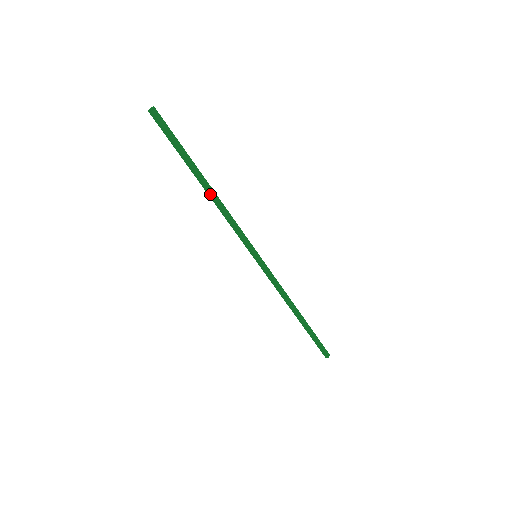
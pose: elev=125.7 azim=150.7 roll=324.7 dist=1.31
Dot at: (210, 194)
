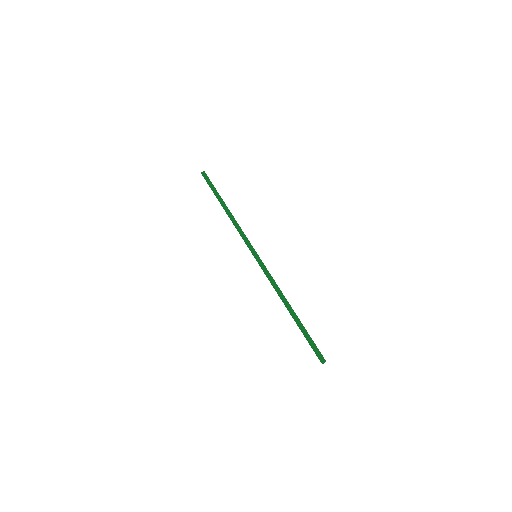
Dot at: (228, 213)
